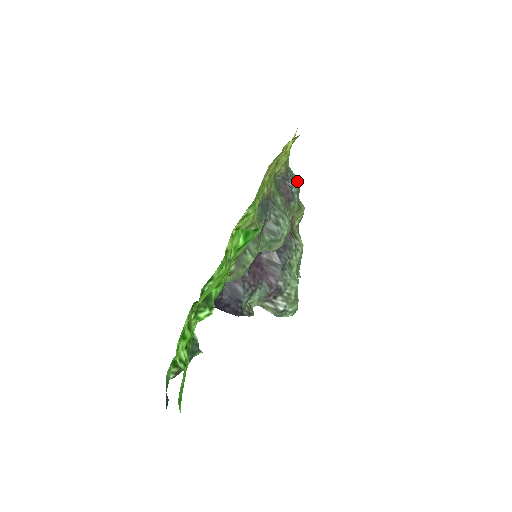
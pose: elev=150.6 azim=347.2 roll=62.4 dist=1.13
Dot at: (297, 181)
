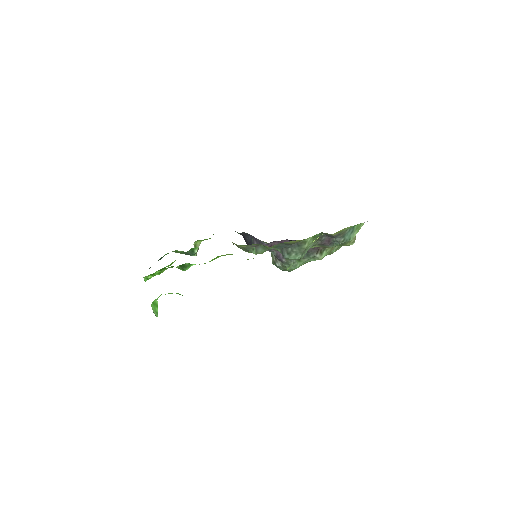
Dot at: (348, 239)
